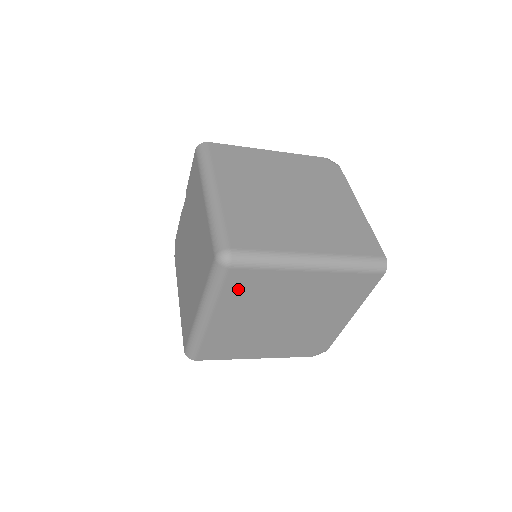
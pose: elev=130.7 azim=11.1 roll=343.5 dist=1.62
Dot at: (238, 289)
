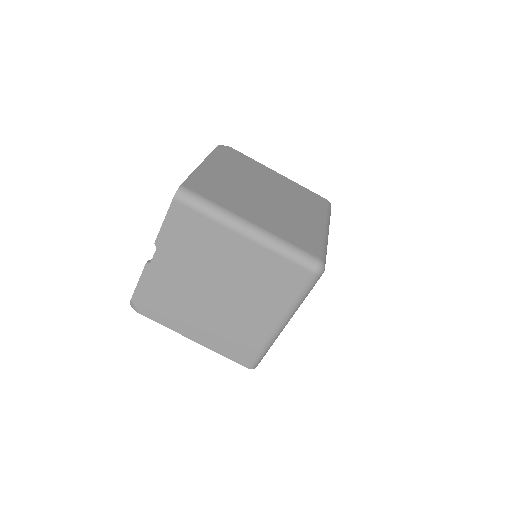
Dot at: occluded
